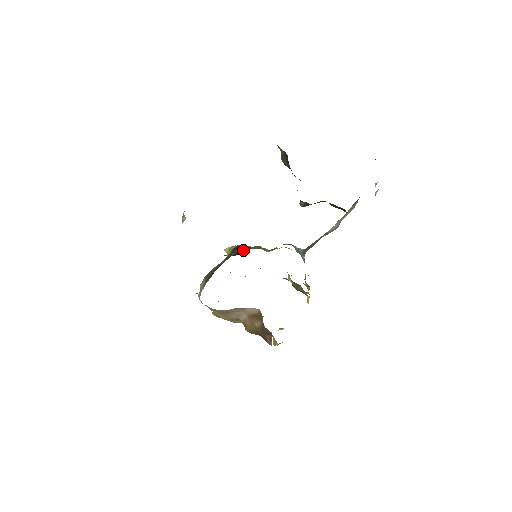
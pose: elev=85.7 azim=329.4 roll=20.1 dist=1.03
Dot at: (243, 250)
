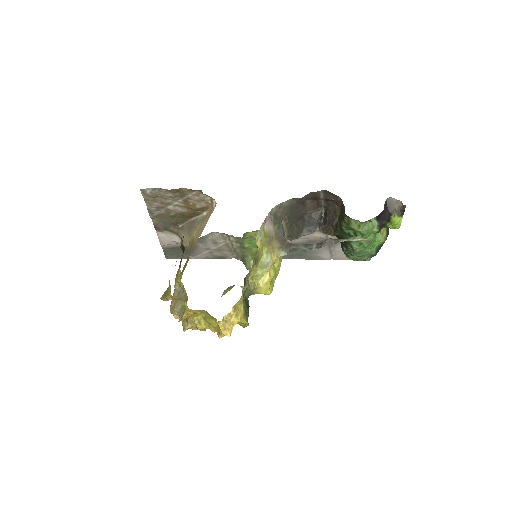
Dot at: occluded
